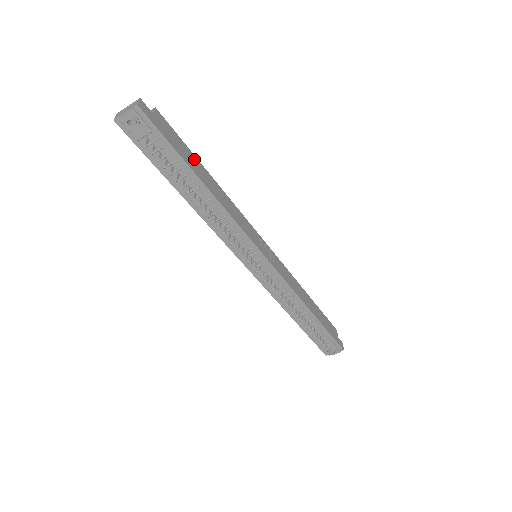
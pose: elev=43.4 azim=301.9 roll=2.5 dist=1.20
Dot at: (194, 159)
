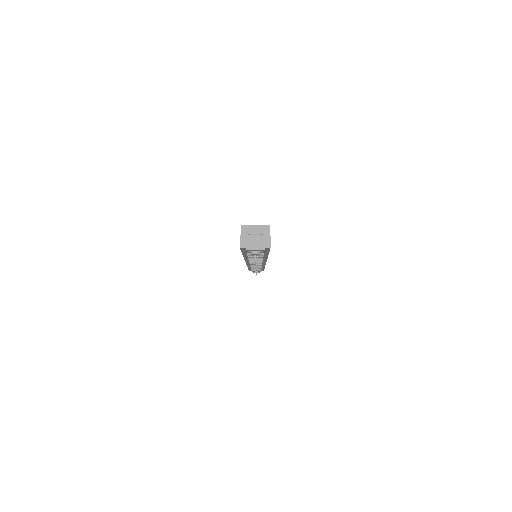
Dot at: occluded
